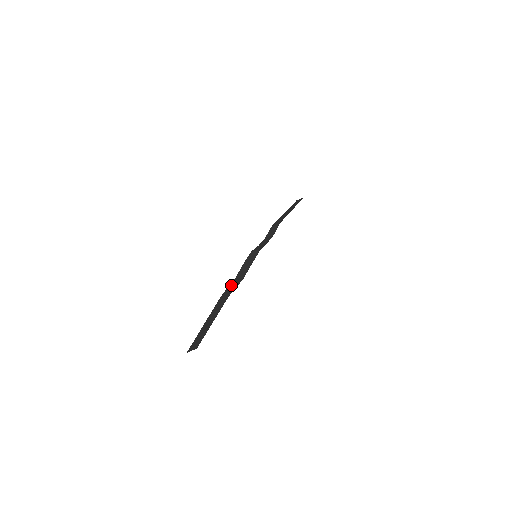
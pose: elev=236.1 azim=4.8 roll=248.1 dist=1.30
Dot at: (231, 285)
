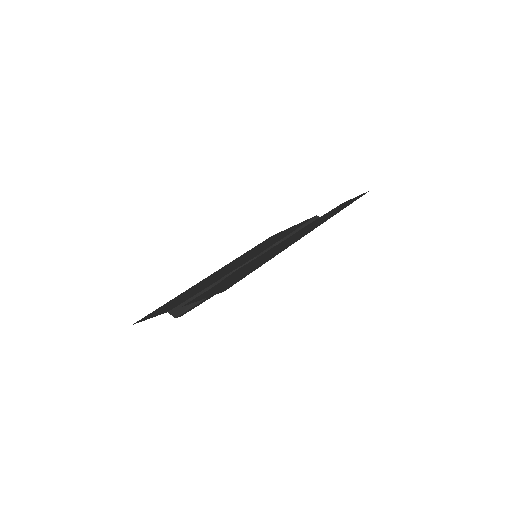
Dot at: (225, 277)
